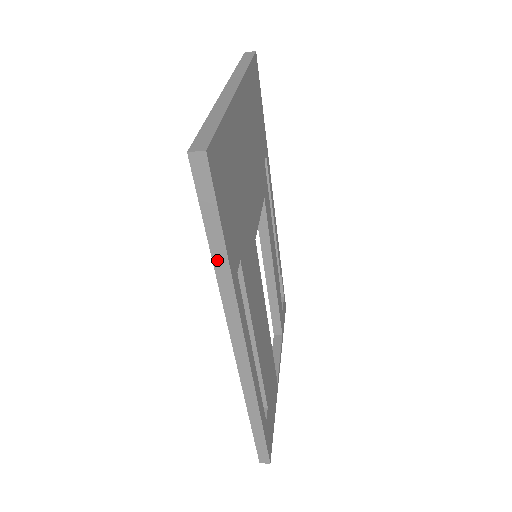
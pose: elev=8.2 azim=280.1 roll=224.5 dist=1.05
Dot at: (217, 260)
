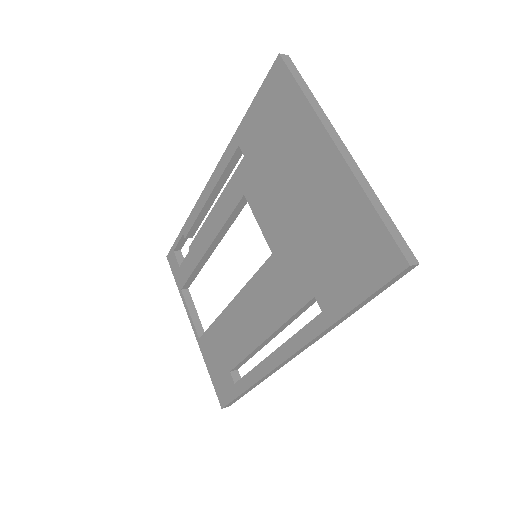
Dot at: (348, 314)
